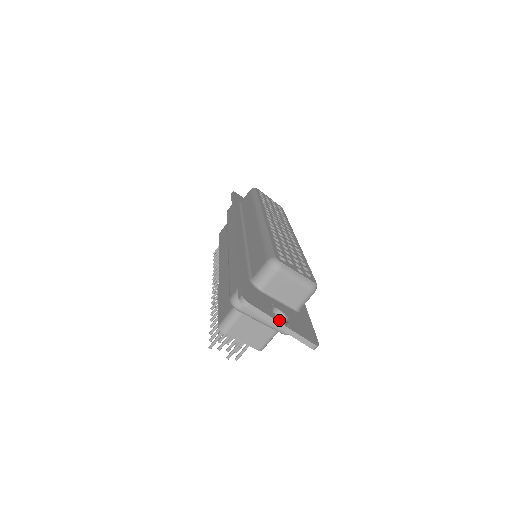
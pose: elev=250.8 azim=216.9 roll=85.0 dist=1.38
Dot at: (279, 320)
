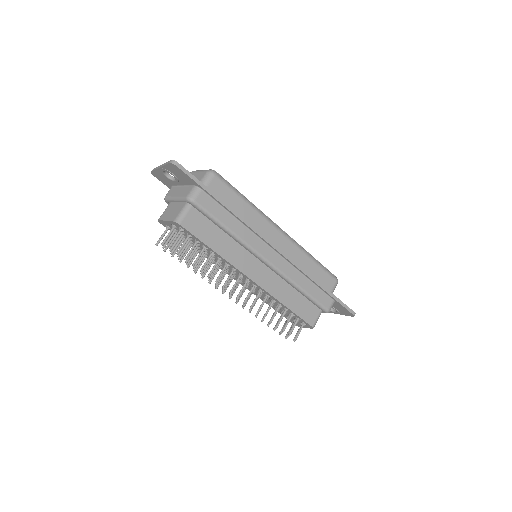
Dot at: occluded
